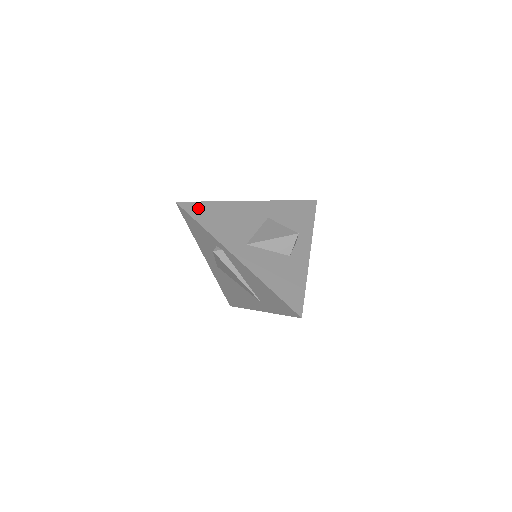
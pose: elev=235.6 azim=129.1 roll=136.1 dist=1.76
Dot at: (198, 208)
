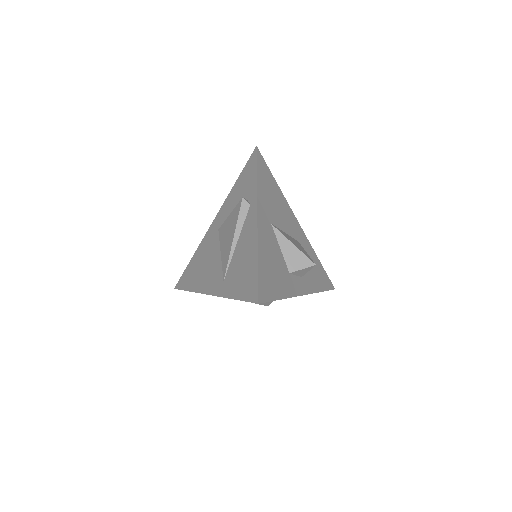
Dot at: (265, 168)
